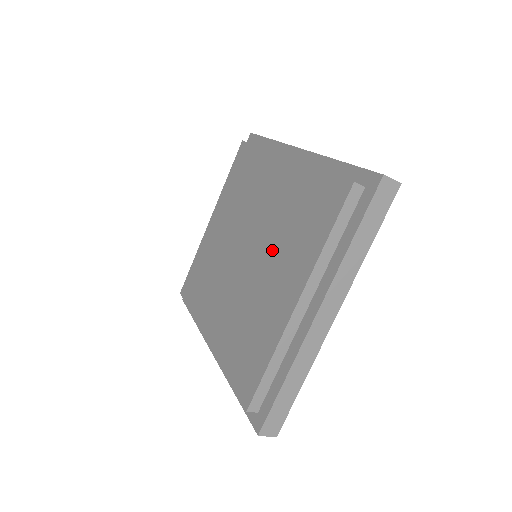
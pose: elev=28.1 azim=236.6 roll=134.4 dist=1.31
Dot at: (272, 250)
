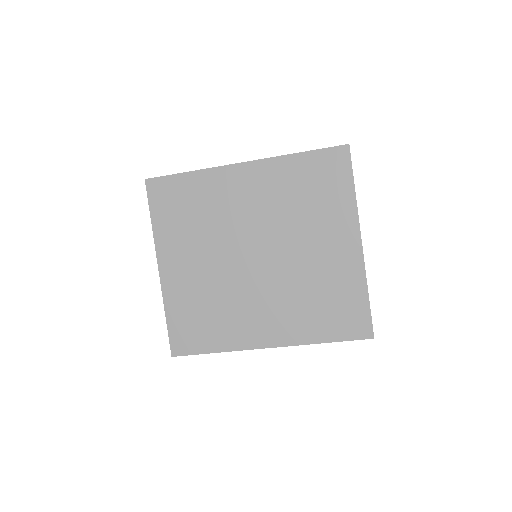
Dot at: (291, 234)
